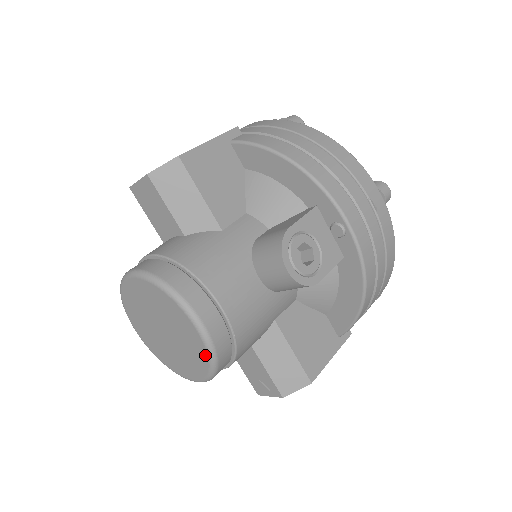
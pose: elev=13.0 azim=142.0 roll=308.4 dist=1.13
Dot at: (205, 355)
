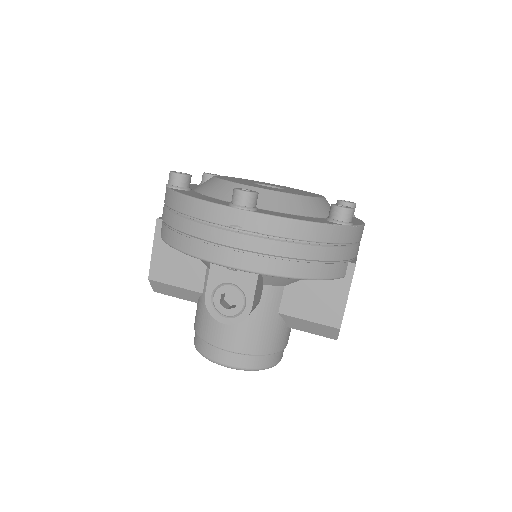
Dot at: occluded
